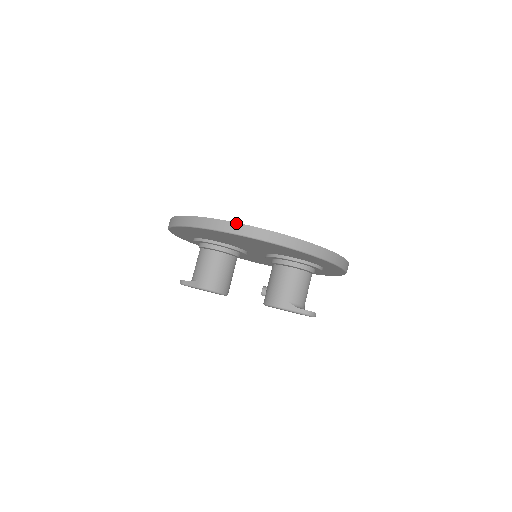
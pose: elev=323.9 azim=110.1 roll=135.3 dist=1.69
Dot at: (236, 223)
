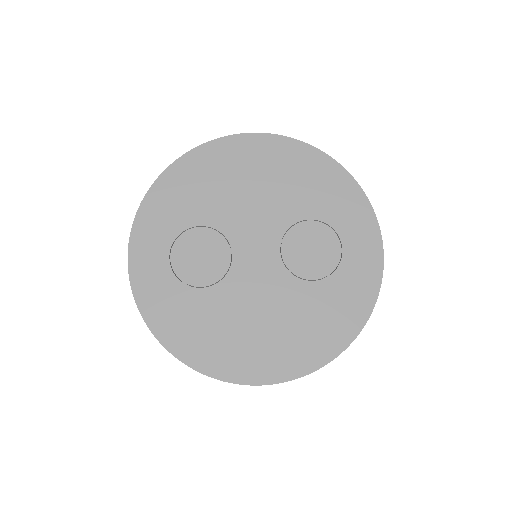
Dot at: occluded
